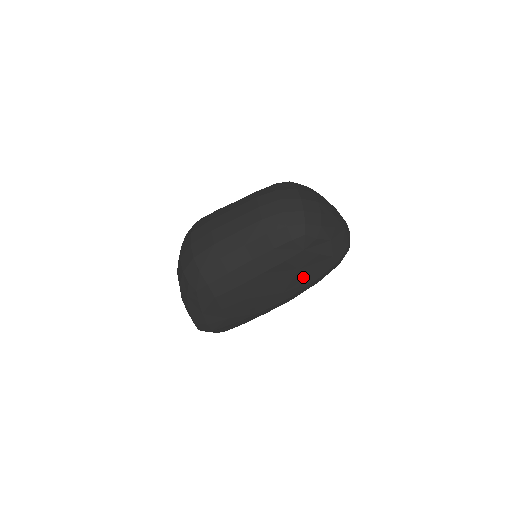
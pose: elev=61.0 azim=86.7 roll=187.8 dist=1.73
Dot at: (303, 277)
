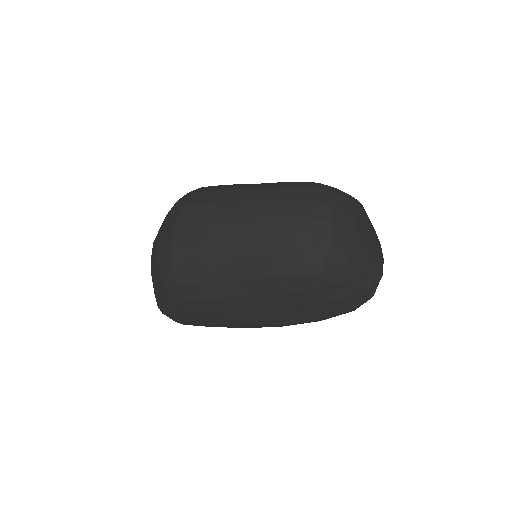
Dot at: (301, 314)
